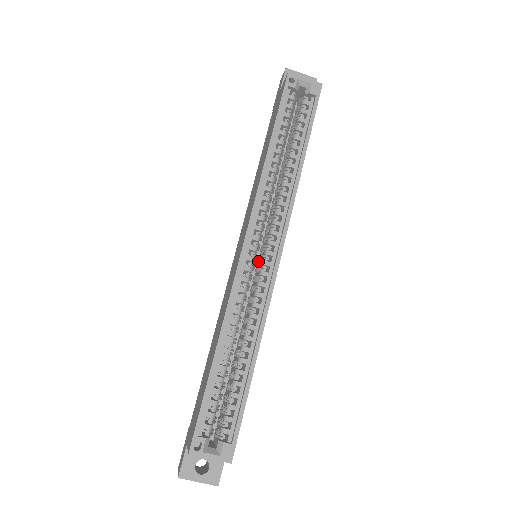
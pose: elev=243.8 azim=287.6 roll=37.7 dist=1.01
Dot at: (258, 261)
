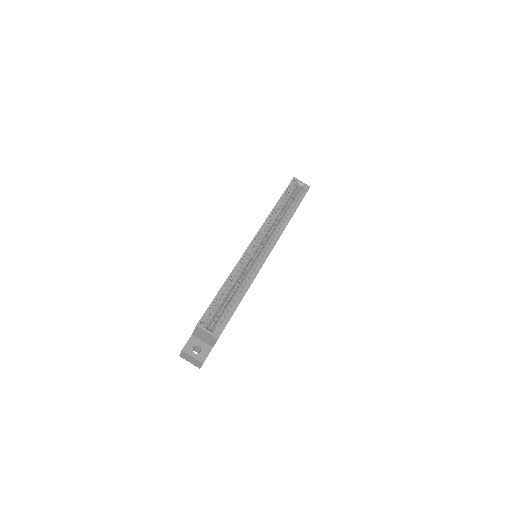
Dot at: (257, 255)
